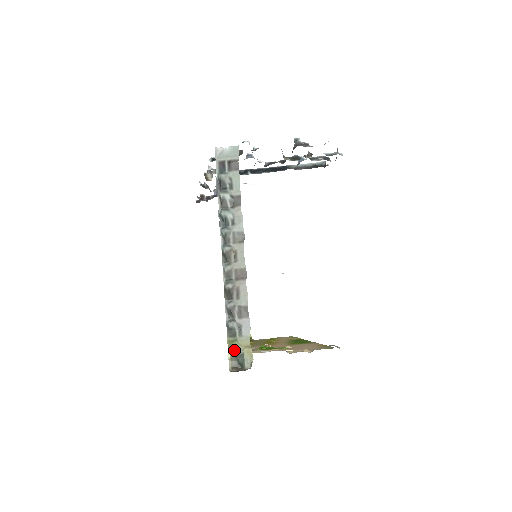
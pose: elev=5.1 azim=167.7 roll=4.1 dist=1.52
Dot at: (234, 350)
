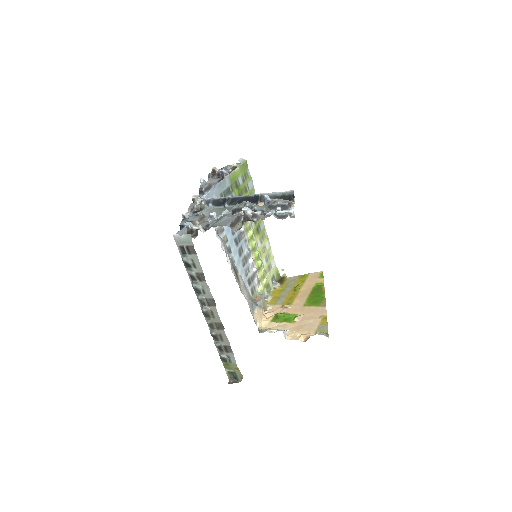
Dot at: (229, 369)
